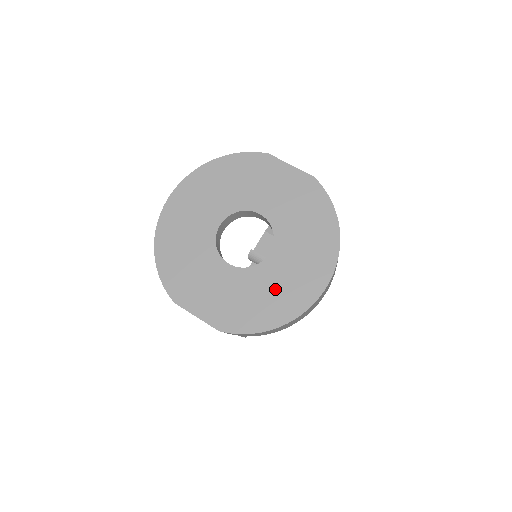
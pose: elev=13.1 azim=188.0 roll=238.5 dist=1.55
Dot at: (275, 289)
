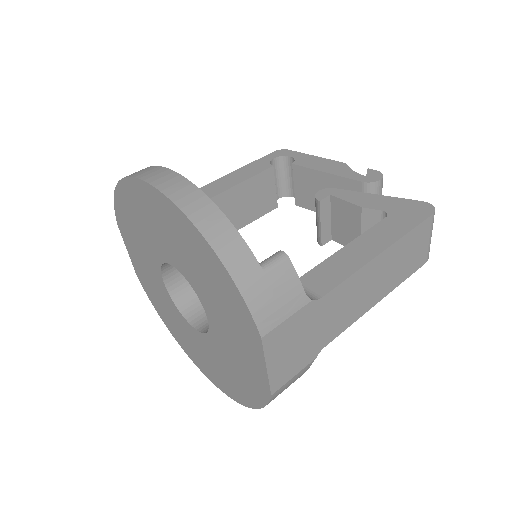
Dot at: (180, 329)
